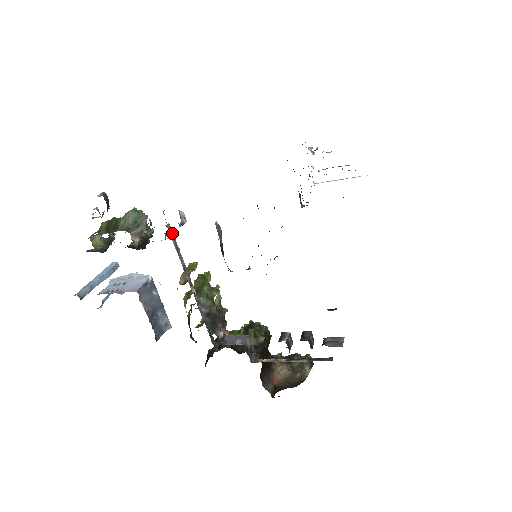
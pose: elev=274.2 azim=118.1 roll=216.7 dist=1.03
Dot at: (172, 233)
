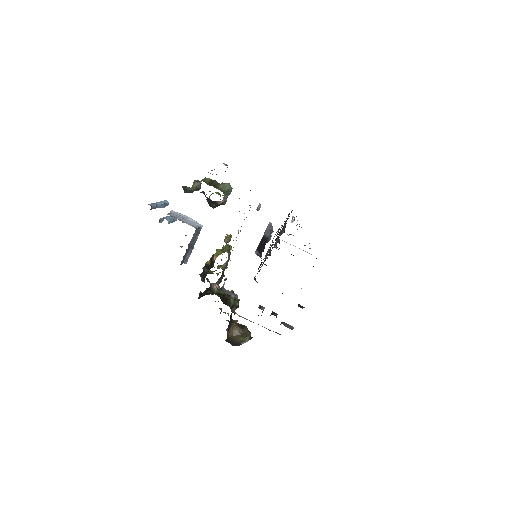
Dot at: occluded
